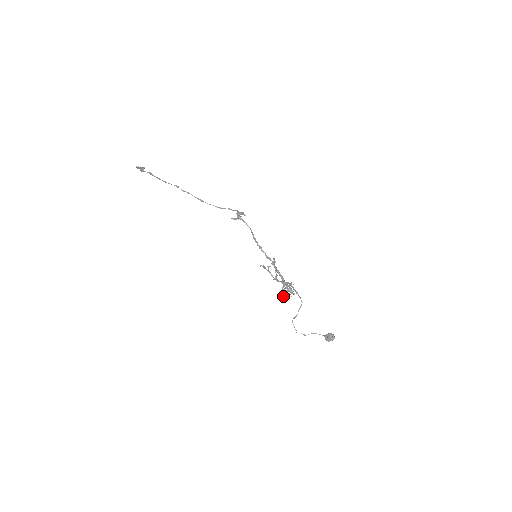
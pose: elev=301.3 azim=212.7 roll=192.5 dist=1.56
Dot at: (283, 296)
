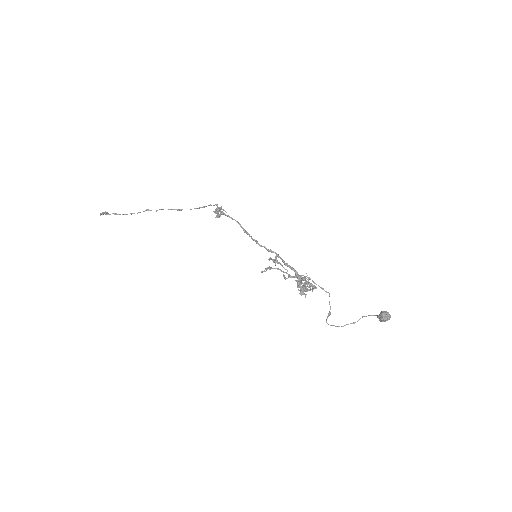
Dot at: occluded
